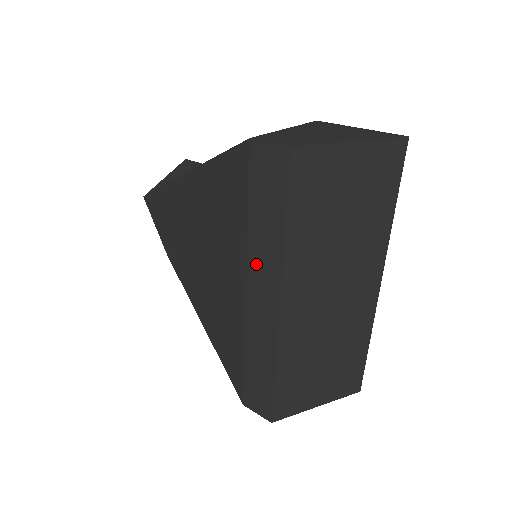
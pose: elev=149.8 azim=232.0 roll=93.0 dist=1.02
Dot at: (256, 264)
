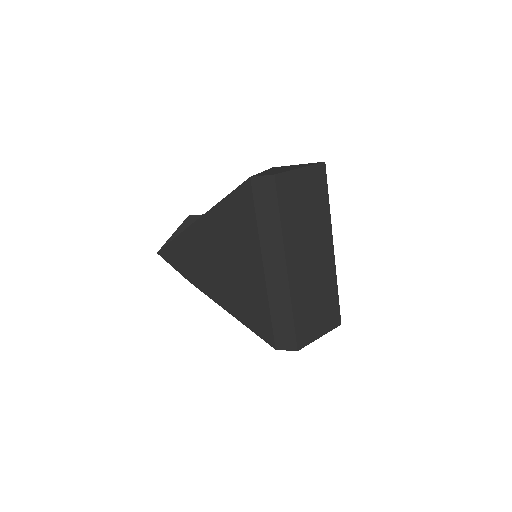
Dot at: (267, 247)
